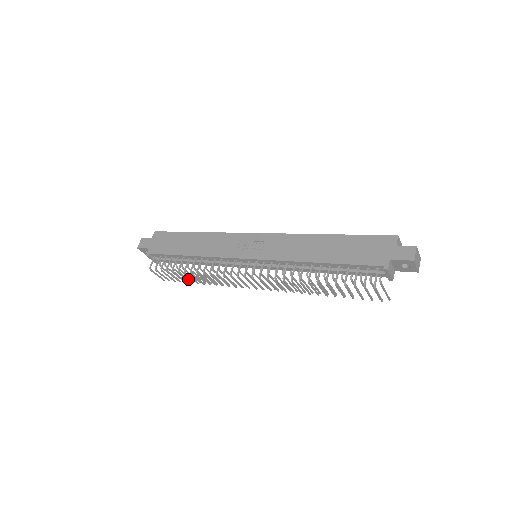
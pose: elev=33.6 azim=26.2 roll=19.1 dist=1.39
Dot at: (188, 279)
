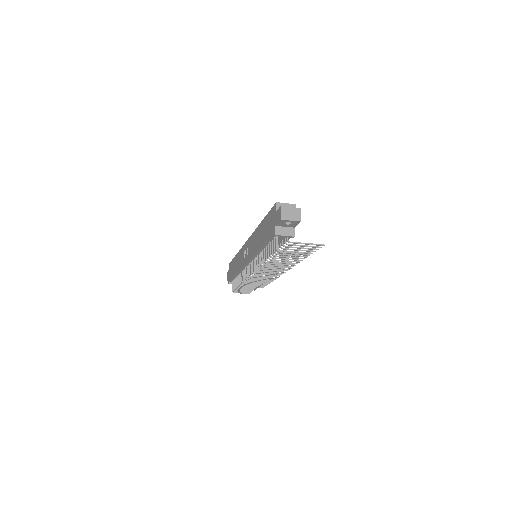
Dot at: (250, 288)
